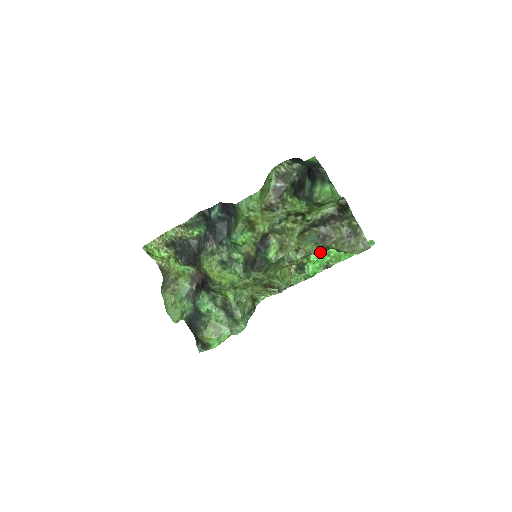
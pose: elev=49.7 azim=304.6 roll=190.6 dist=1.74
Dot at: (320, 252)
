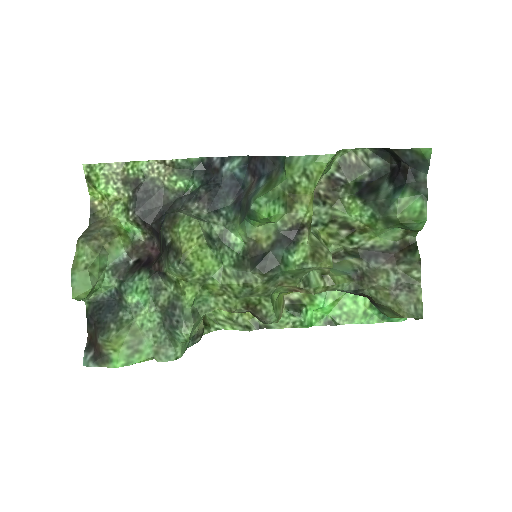
Dot at: (332, 298)
